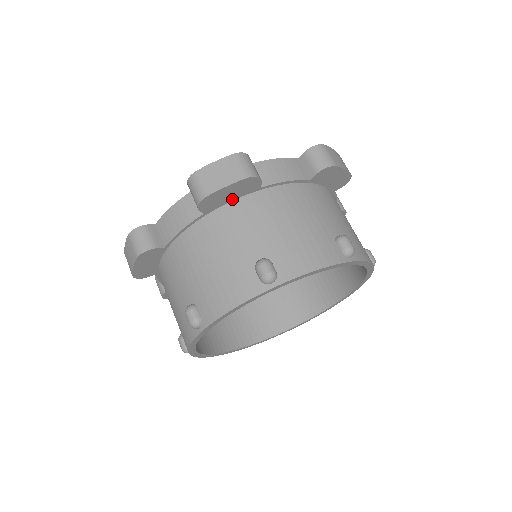
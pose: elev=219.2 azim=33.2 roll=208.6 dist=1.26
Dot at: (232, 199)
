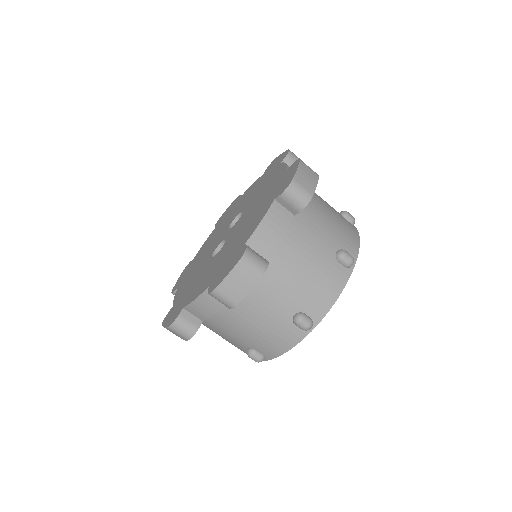
Dot at: occluded
